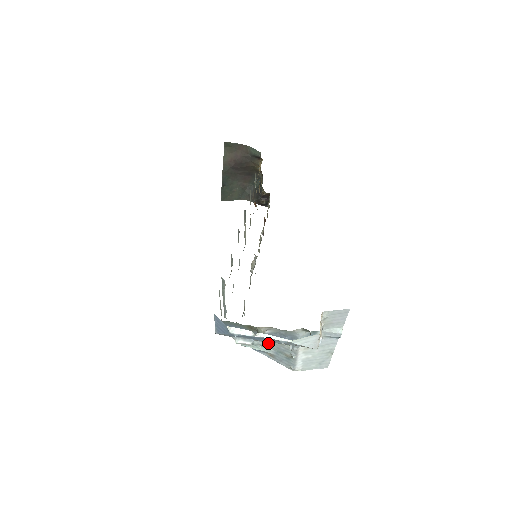
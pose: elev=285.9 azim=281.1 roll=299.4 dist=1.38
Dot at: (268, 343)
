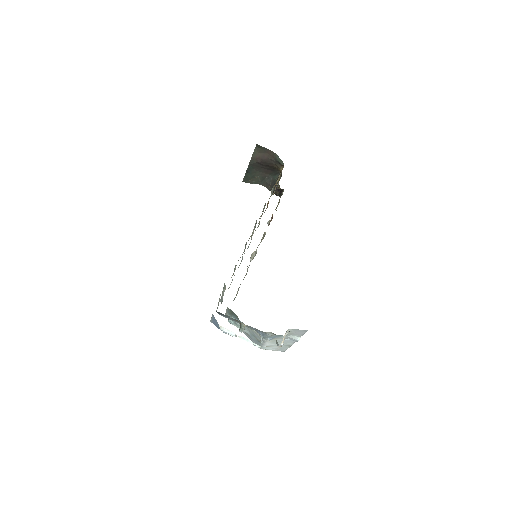
Dot at: (247, 328)
